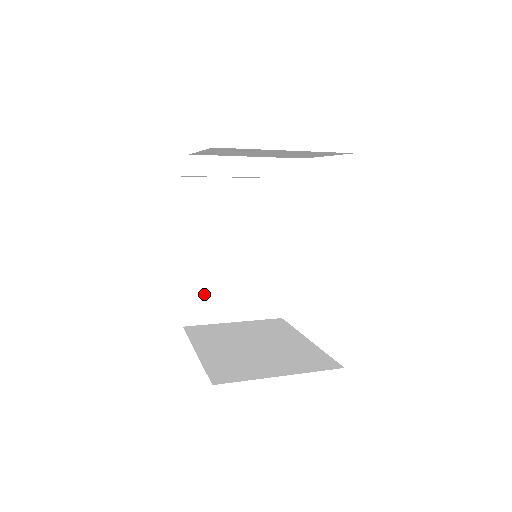
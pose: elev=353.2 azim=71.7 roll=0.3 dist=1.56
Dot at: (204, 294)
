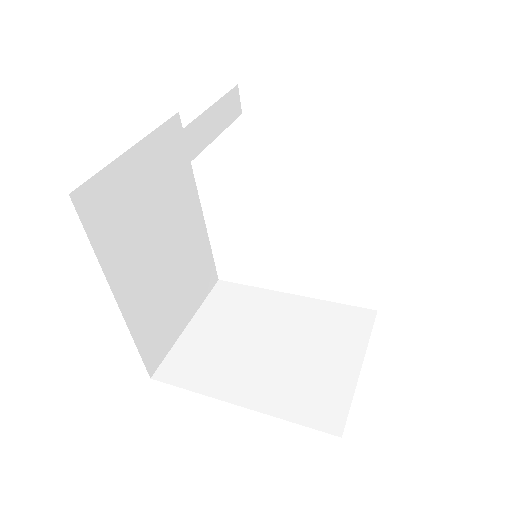
Dot at: (155, 324)
